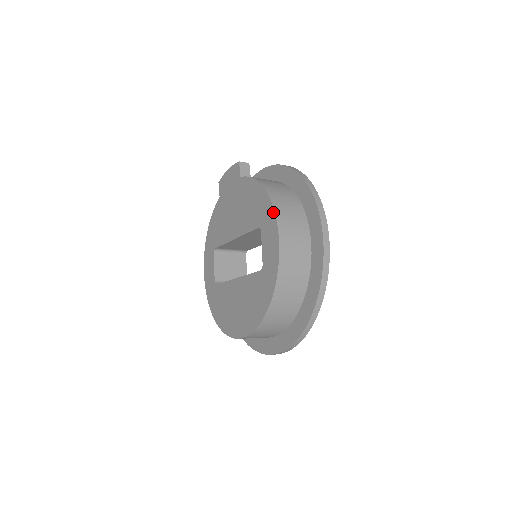
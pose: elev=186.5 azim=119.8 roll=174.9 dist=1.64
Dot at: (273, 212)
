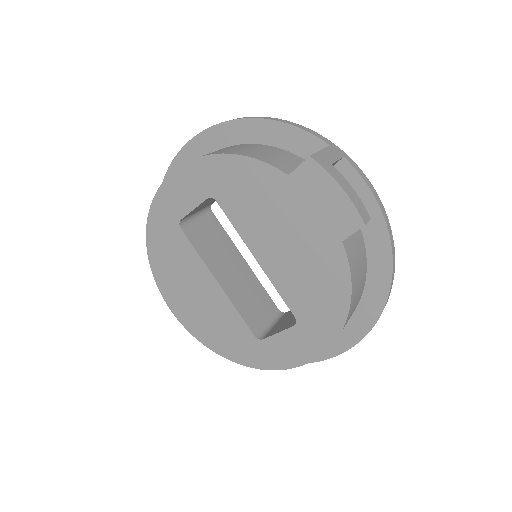
Dot at: (326, 348)
